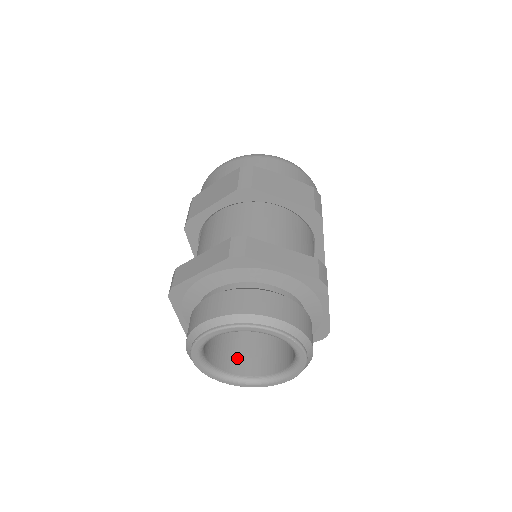
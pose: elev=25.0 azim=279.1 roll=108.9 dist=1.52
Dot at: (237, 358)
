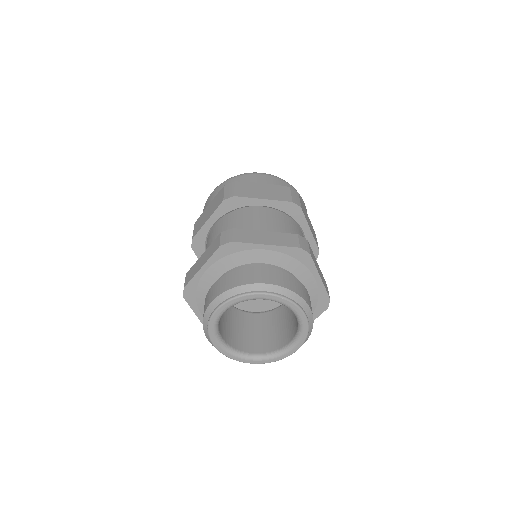
Dot at: (255, 341)
